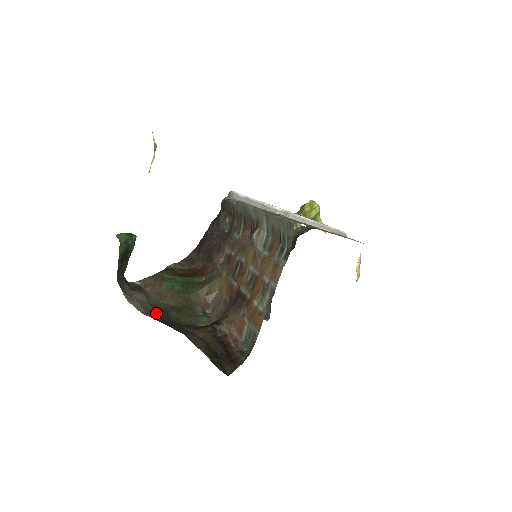
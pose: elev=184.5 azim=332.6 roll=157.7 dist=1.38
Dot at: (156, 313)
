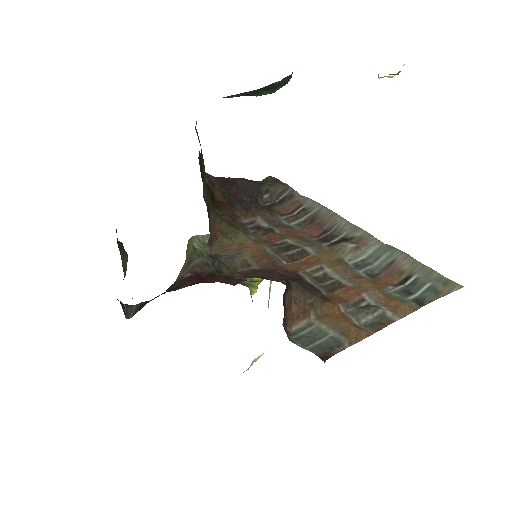
Dot at: occluded
